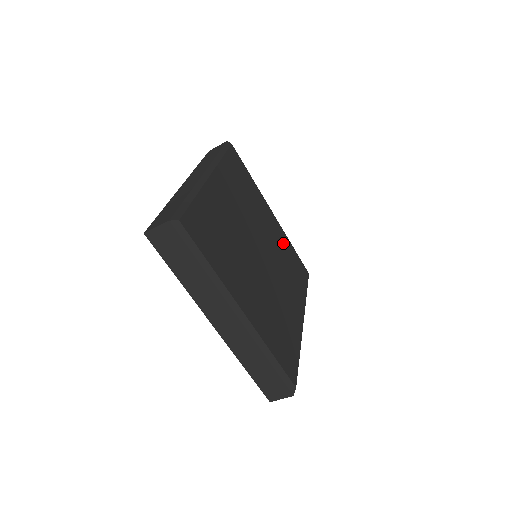
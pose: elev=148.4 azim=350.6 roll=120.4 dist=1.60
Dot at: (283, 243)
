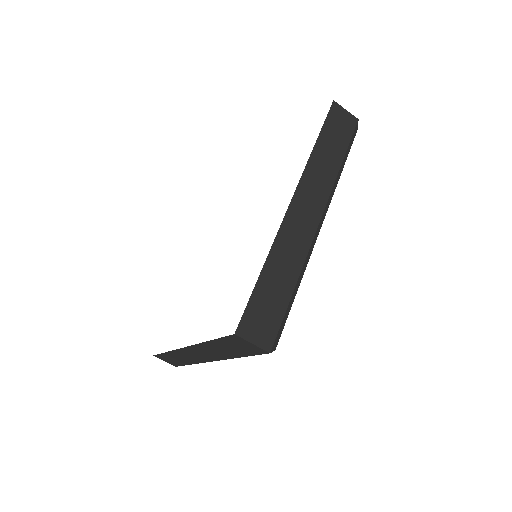
Dot at: occluded
